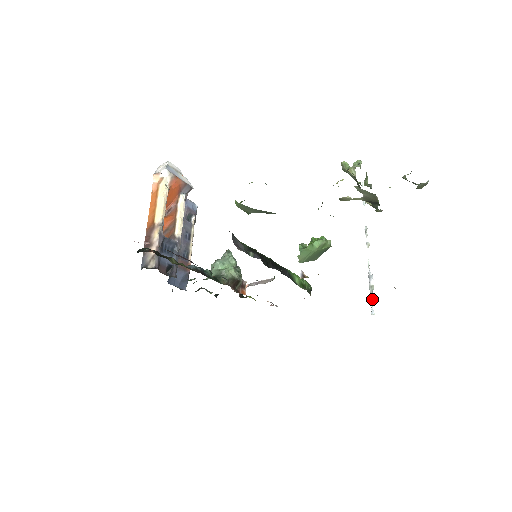
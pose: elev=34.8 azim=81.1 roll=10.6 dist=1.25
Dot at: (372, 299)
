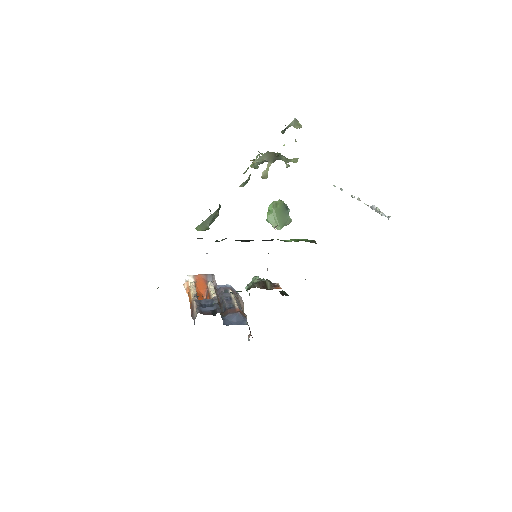
Dot at: (383, 214)
